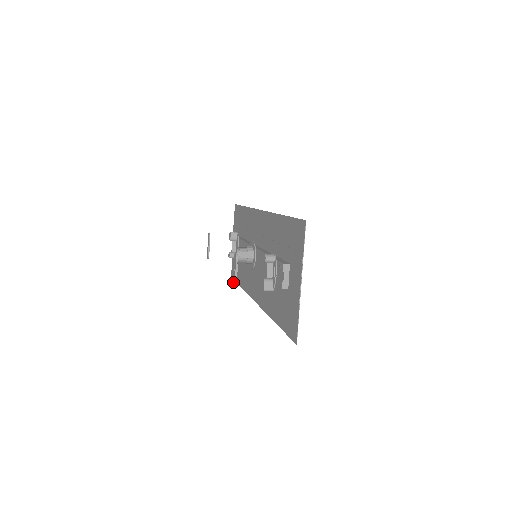
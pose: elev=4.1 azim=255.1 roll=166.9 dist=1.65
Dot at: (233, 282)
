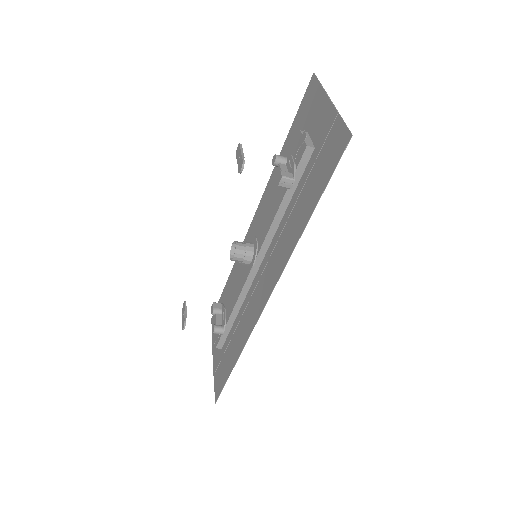
Dot at: (239, 168)
